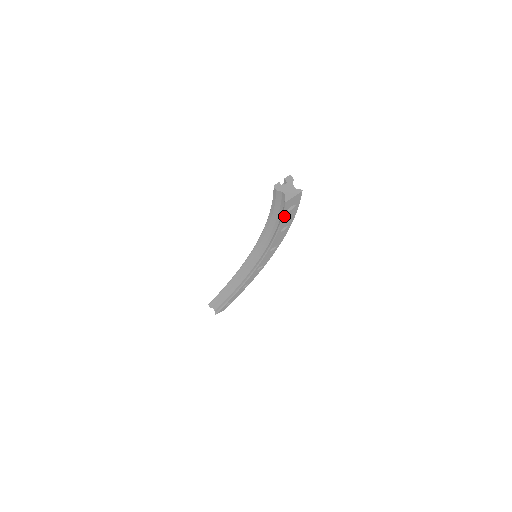
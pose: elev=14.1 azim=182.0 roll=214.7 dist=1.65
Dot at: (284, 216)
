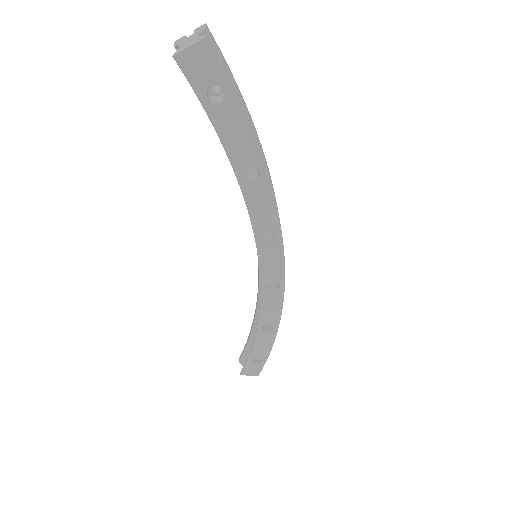
Dot at: (214, 119)
